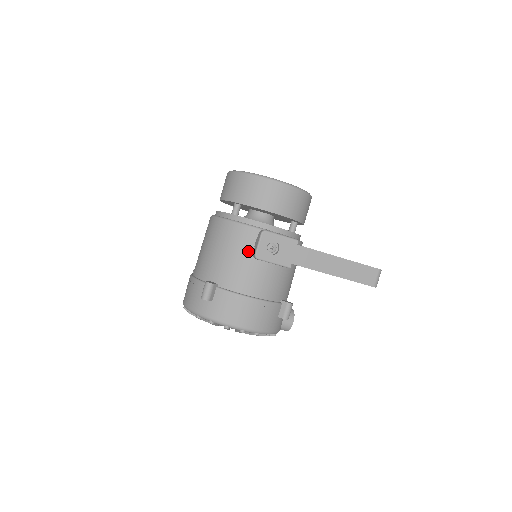
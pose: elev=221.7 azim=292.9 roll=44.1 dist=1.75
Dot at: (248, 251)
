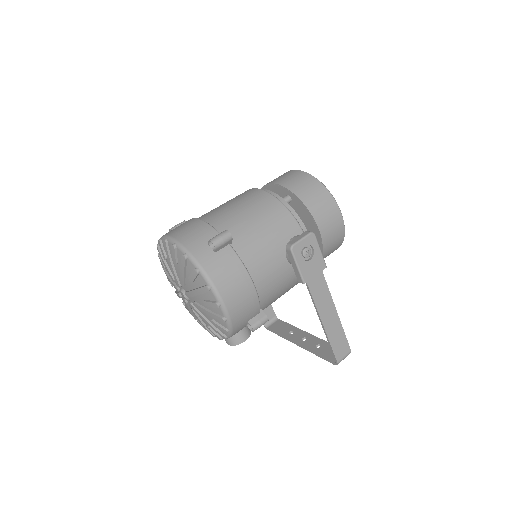
Dot at: (280, 239)
